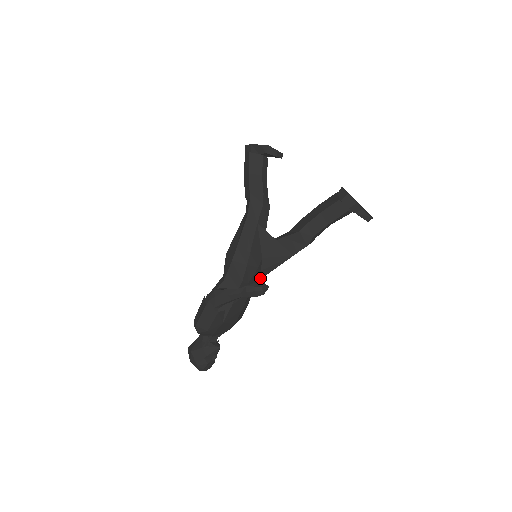
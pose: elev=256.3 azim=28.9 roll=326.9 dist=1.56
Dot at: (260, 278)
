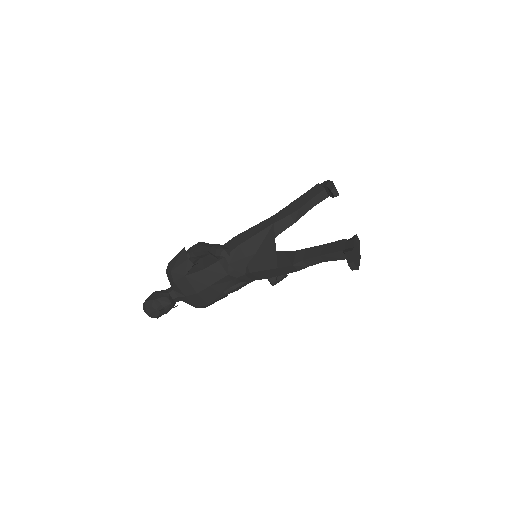
Dot at: (243, 274)
